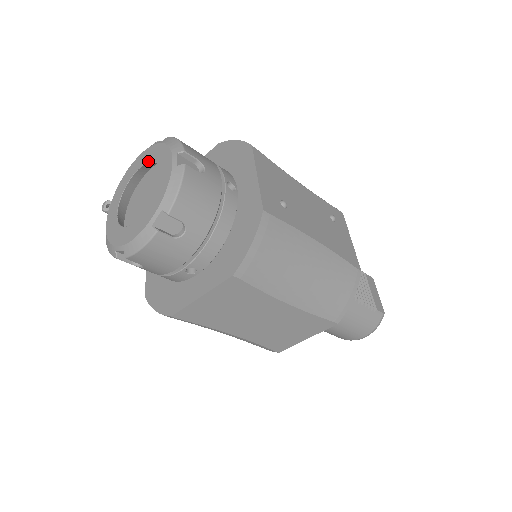
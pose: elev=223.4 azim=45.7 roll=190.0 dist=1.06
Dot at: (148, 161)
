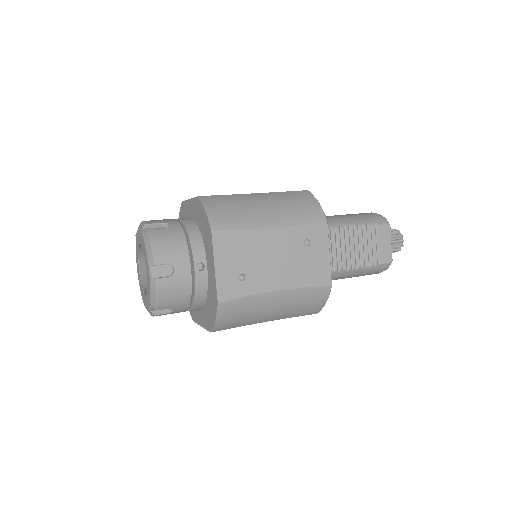
Dot at: (142, 247)
